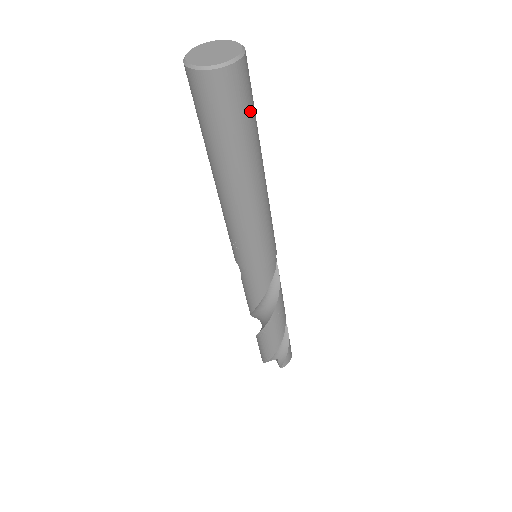
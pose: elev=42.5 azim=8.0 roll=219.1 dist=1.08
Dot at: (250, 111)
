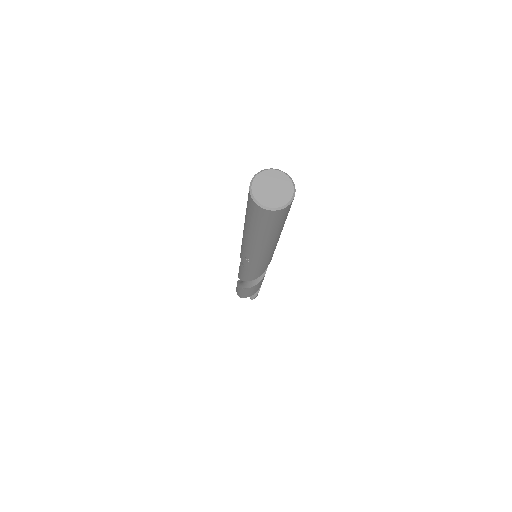
Dot at: occluded
